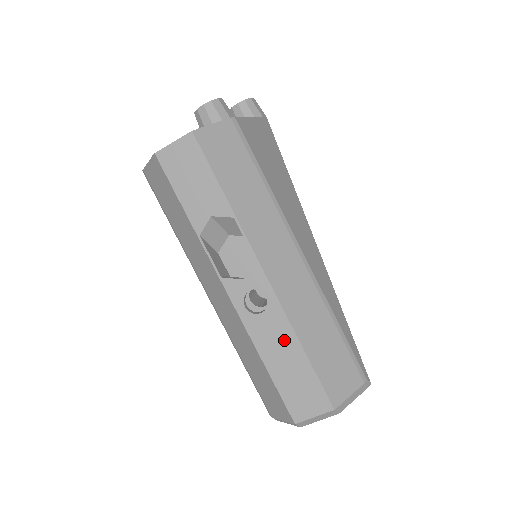
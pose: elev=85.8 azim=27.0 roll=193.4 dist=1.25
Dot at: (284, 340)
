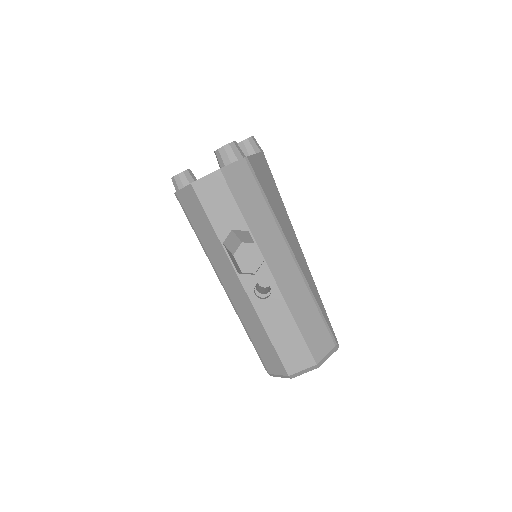
Dot at: (282, 317)
